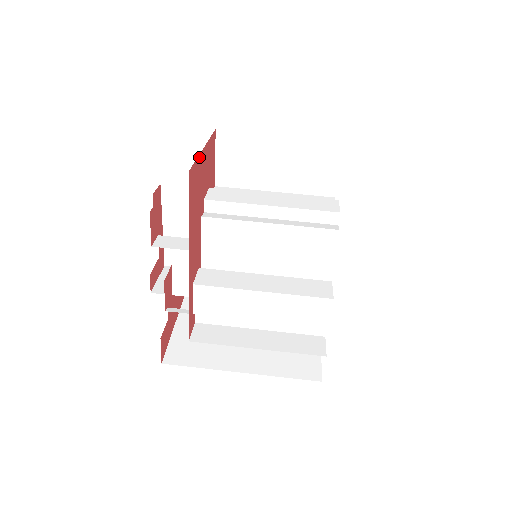
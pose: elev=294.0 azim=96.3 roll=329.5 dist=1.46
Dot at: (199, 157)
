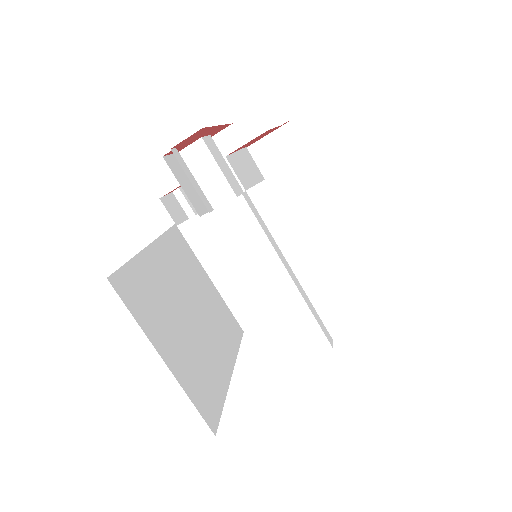
Dot at: occluded
